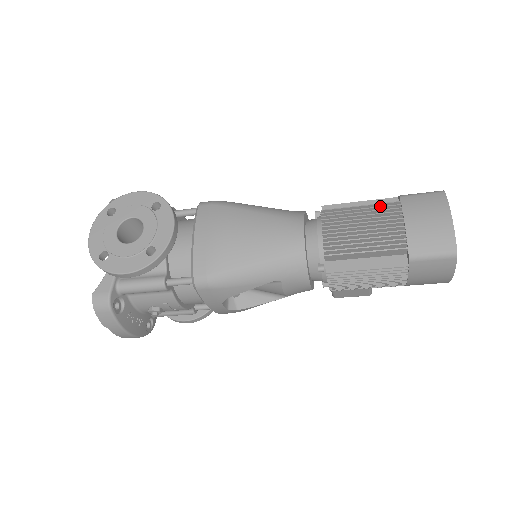
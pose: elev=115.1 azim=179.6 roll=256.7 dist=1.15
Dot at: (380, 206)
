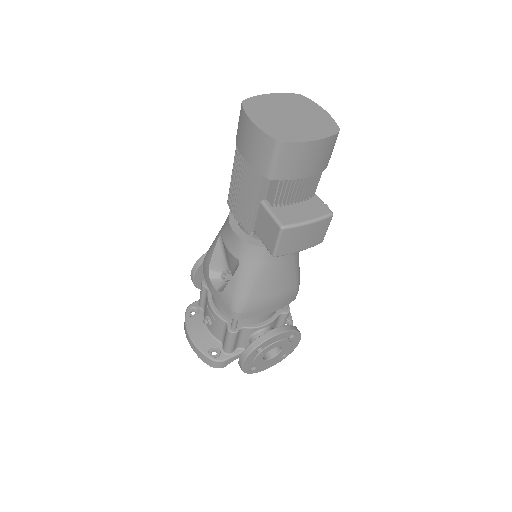
Dot at: occluded
